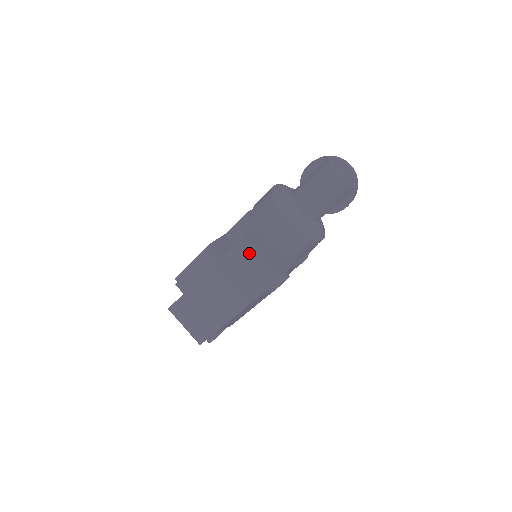
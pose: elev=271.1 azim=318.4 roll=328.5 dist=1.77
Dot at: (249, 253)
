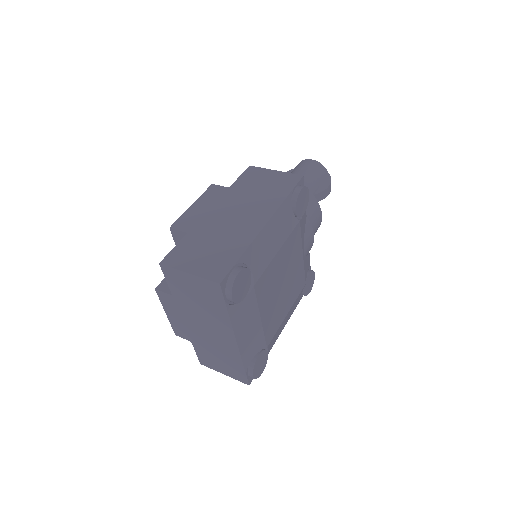
Dot at: (260, 173)
